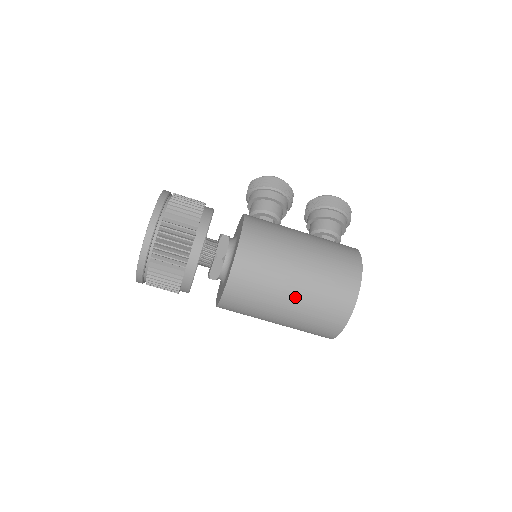
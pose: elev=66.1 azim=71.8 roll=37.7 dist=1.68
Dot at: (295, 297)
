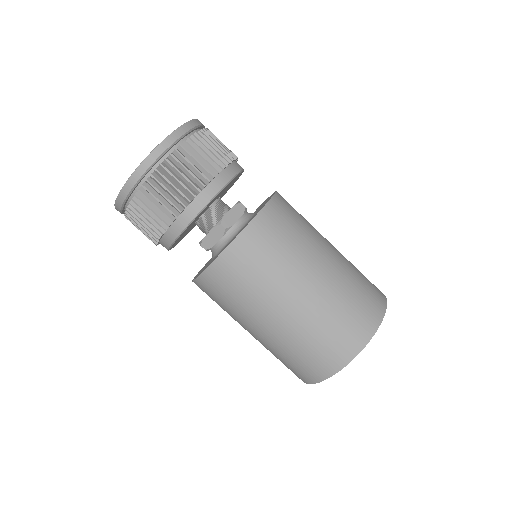
Dot at: (330, 264)
